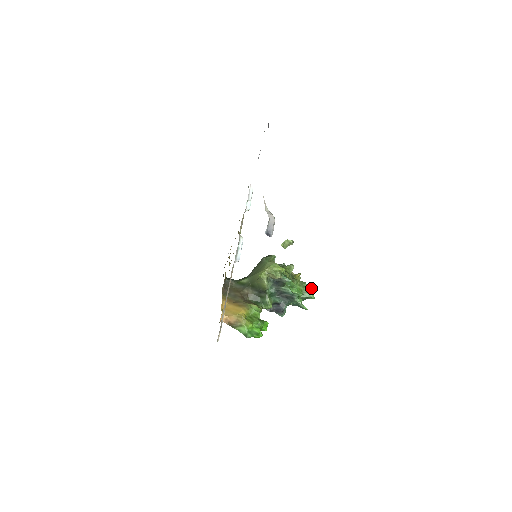
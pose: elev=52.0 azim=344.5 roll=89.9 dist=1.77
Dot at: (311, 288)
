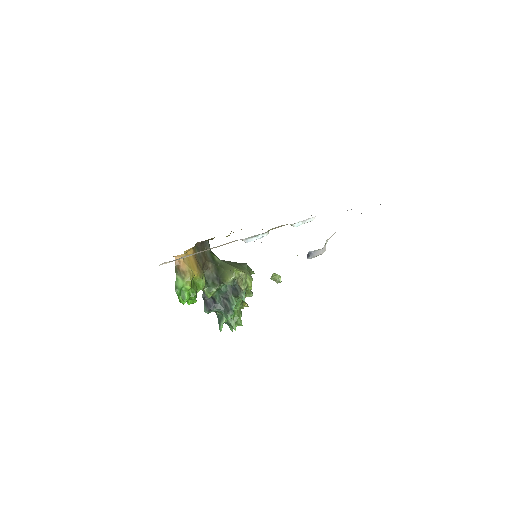
Dot at: (241, 323)
